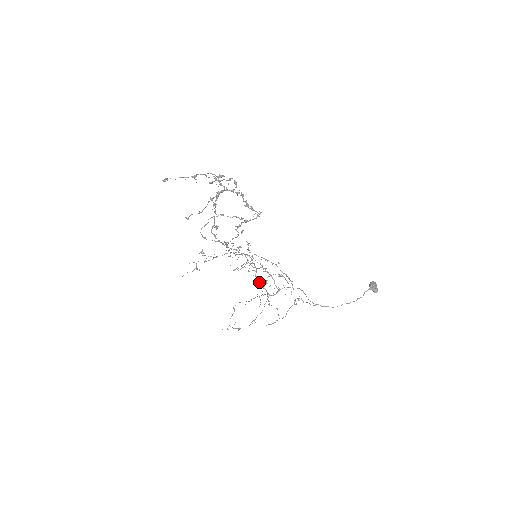
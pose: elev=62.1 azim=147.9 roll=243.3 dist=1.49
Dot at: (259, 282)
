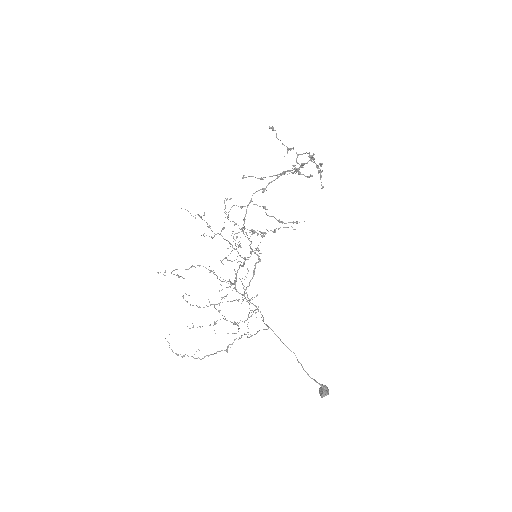
Dot at: (237, 271)
